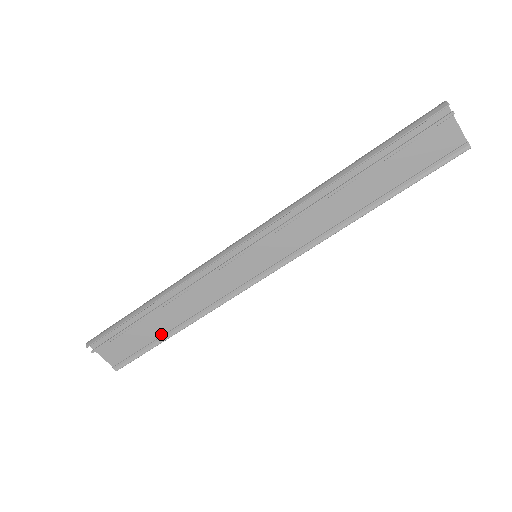
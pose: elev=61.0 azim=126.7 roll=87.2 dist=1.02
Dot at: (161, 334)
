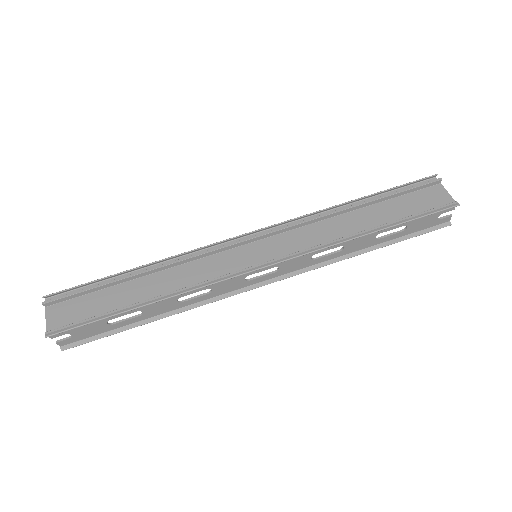
Dot at: (124, 306)
